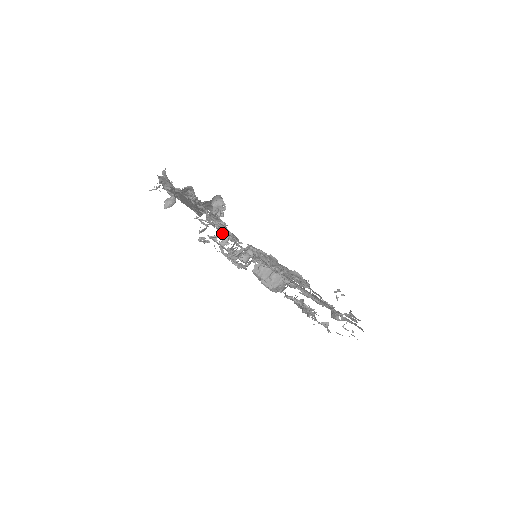
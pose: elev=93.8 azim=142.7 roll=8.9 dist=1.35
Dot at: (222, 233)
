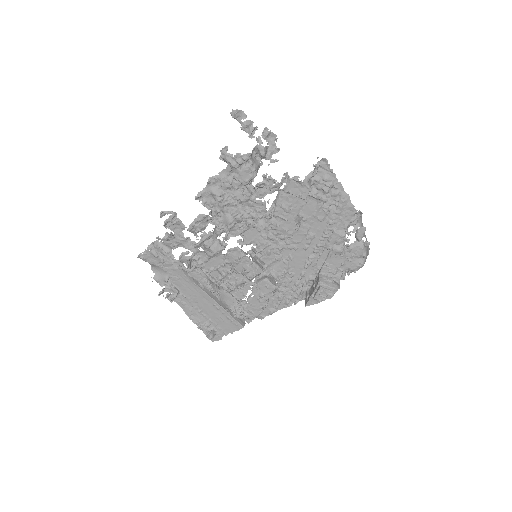
Dot at: (237, 286)
